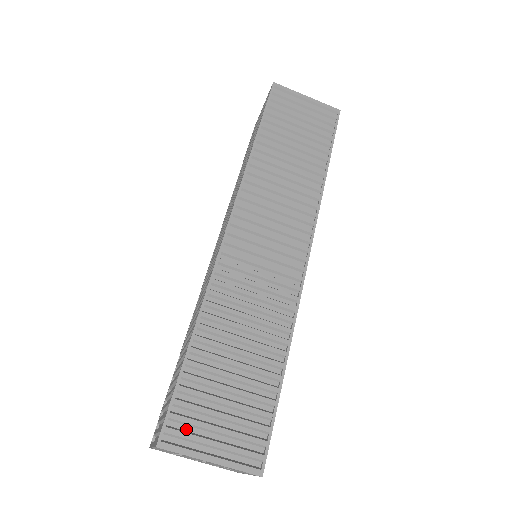
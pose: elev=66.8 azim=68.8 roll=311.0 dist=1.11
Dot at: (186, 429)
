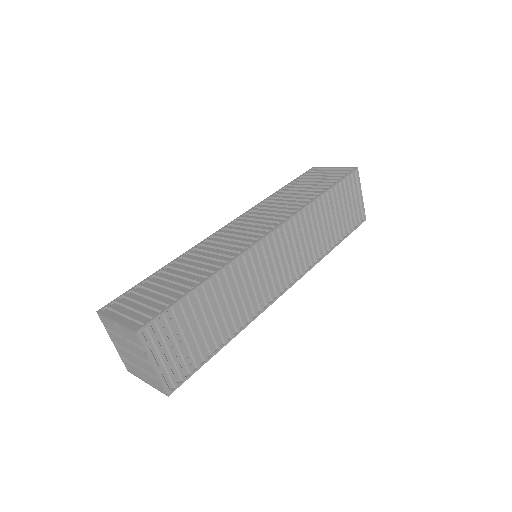
Dot at: (157, 334)
